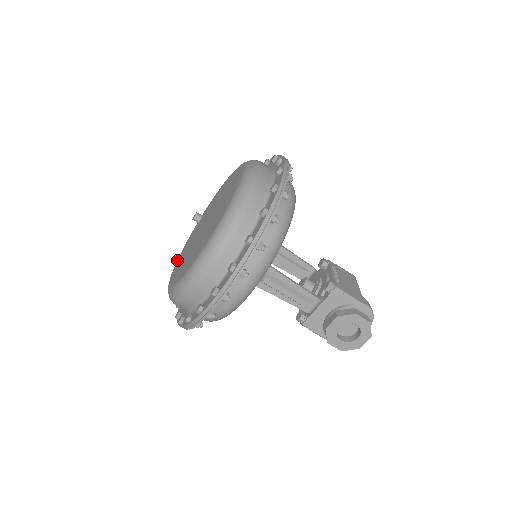
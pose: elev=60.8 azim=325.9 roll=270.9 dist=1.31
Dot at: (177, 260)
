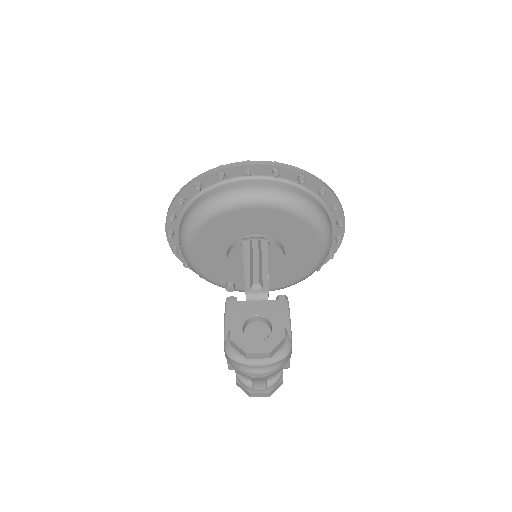
Dot at: occluded
